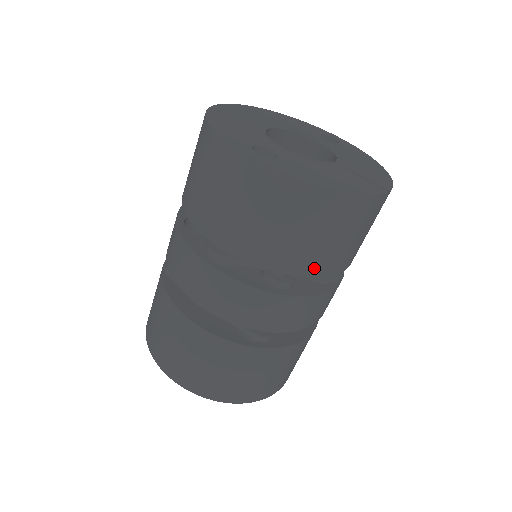
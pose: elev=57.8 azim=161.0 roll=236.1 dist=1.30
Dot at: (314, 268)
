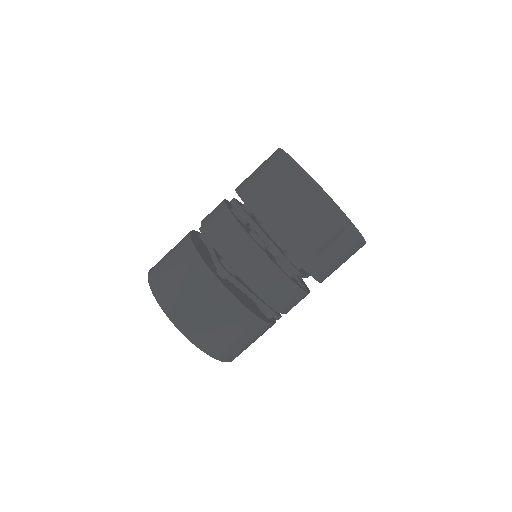
Dot at: (280, 232)
